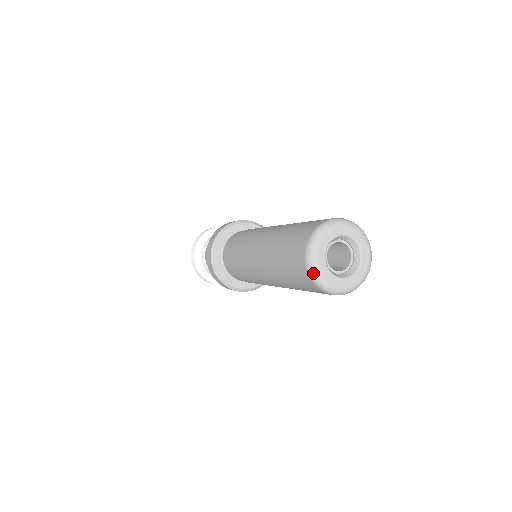
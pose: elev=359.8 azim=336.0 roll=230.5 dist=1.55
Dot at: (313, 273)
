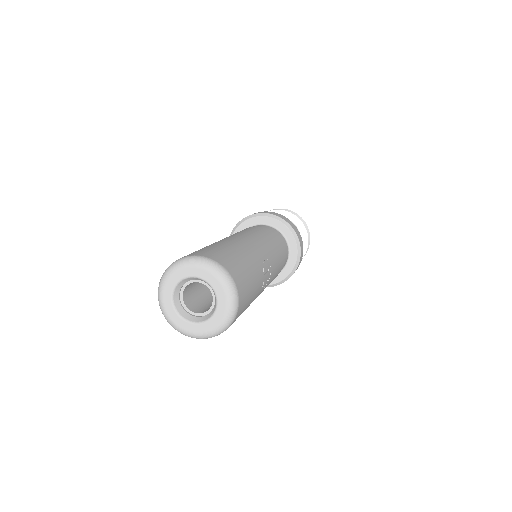
Dot at: (159, 287)
